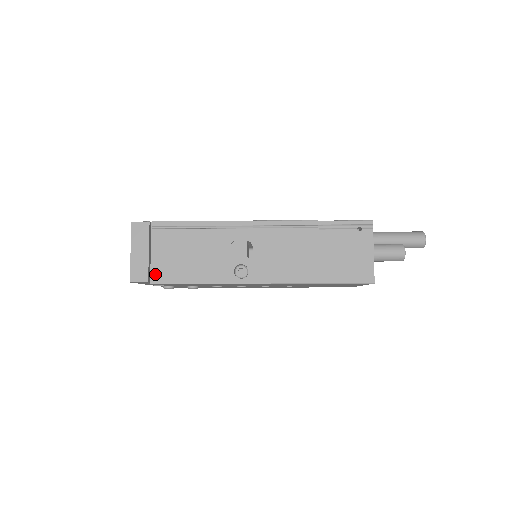
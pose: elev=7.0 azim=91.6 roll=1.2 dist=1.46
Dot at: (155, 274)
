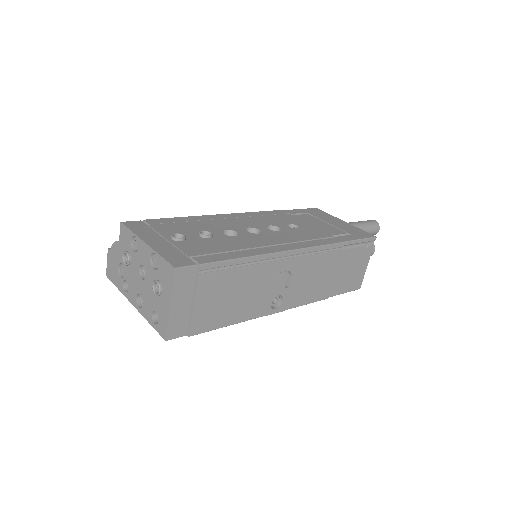
Dot at: (196, 325)
